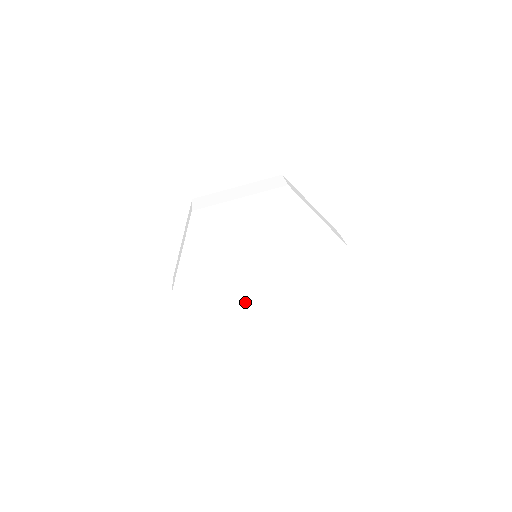
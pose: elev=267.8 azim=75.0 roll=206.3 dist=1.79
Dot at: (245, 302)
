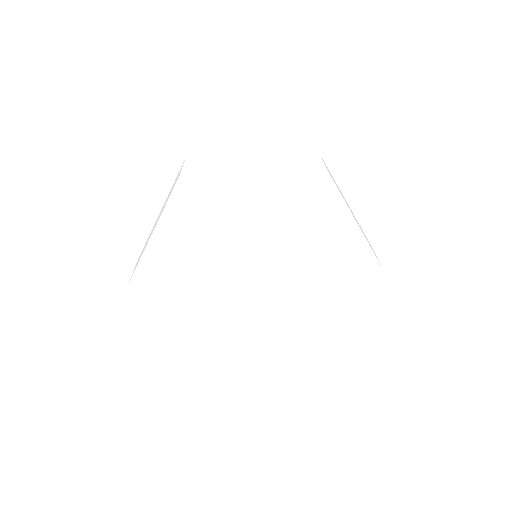
Dot at: (227, 315)
